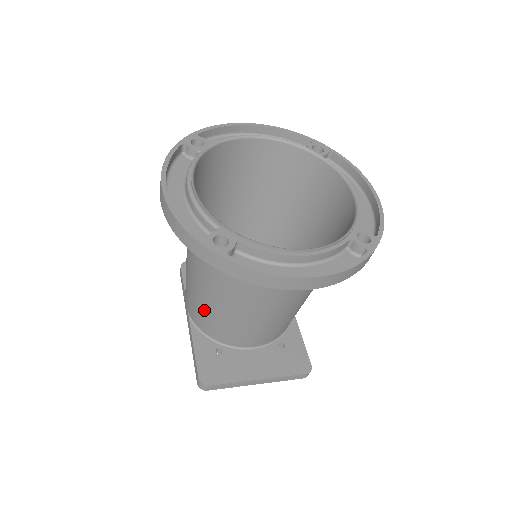
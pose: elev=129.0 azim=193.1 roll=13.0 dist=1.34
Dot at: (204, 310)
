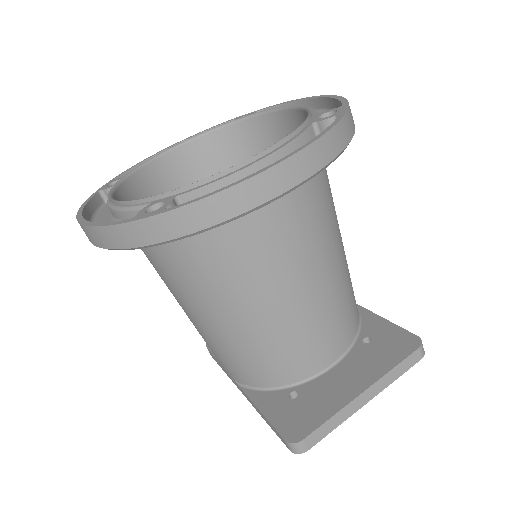
Dot at: (237, 351)
